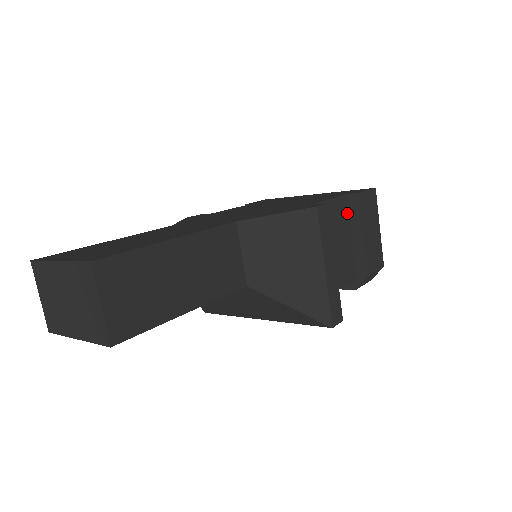
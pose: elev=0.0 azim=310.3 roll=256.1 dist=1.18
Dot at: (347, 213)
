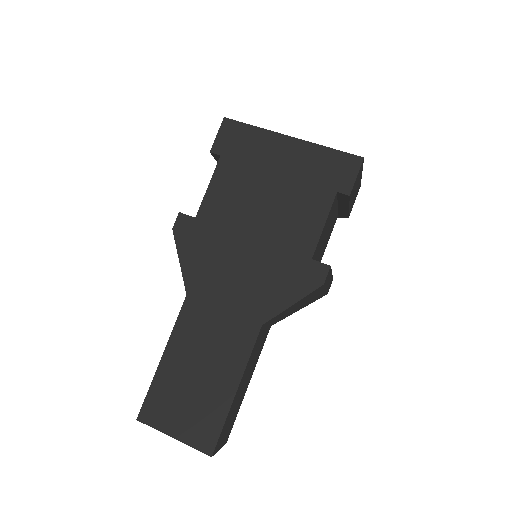
Dot at: (336, 201)
